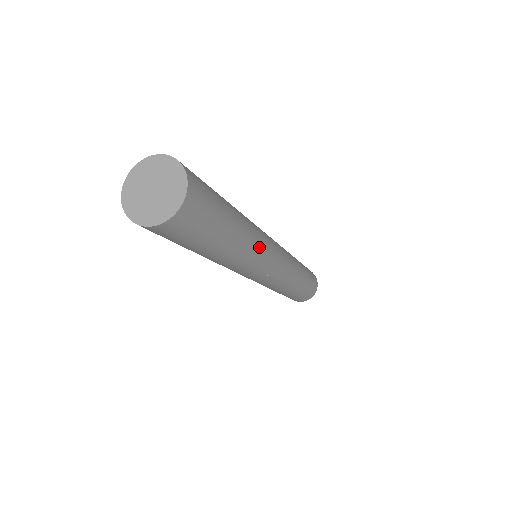
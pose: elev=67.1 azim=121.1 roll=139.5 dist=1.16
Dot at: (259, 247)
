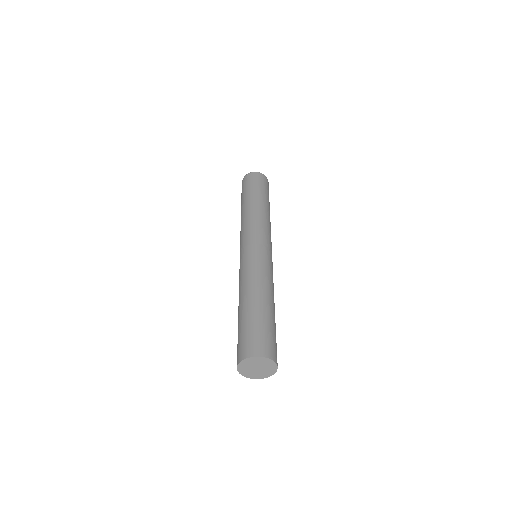
Dot at: (273, 283)
